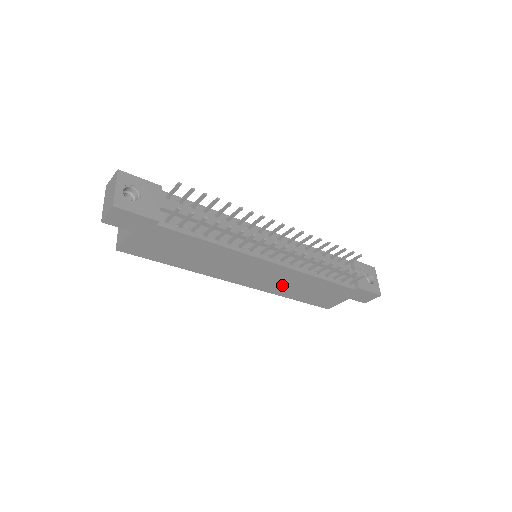
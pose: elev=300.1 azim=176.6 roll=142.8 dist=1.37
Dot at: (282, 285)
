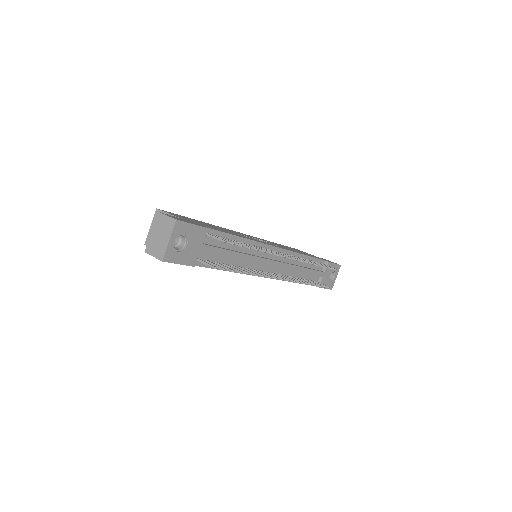
Dot at: occluded
